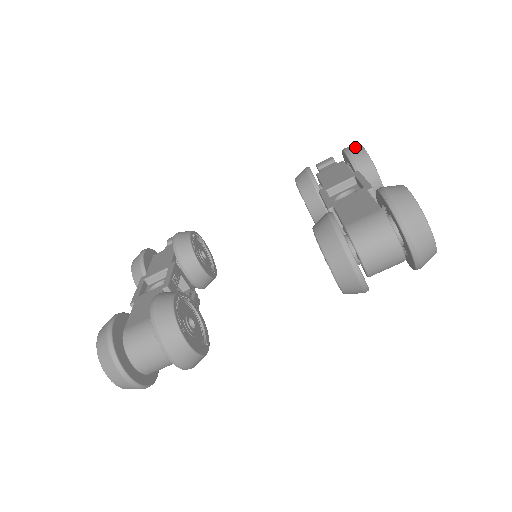
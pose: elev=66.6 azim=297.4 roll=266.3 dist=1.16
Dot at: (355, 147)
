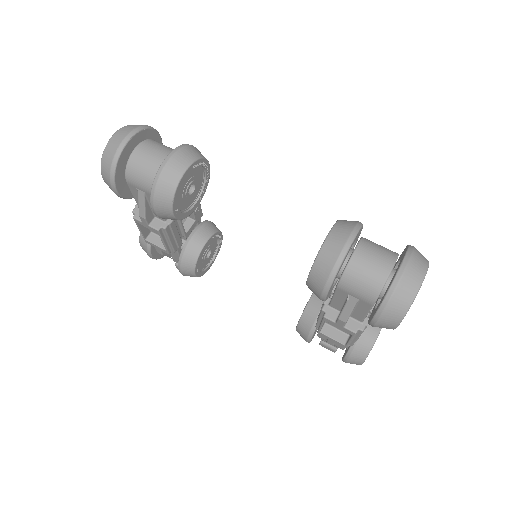
Dot at: occluded
